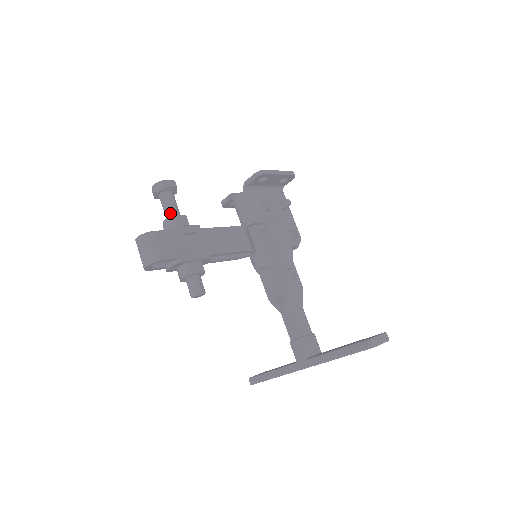
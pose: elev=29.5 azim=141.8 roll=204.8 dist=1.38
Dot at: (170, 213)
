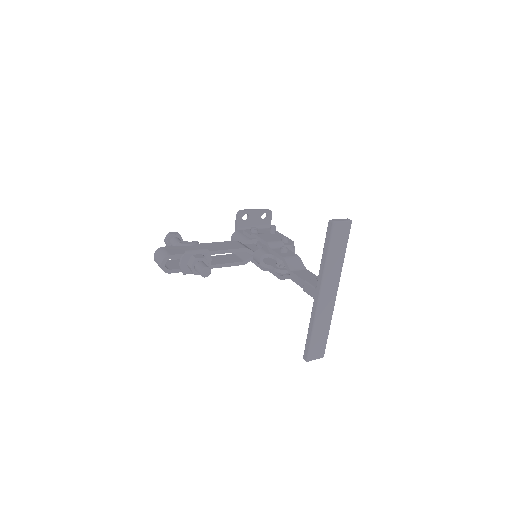
Dot at: occluded
